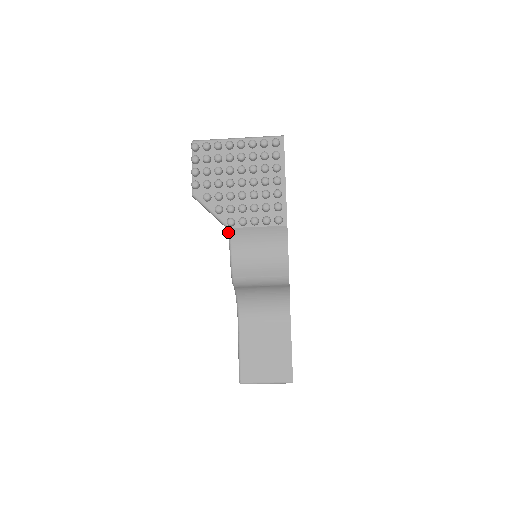
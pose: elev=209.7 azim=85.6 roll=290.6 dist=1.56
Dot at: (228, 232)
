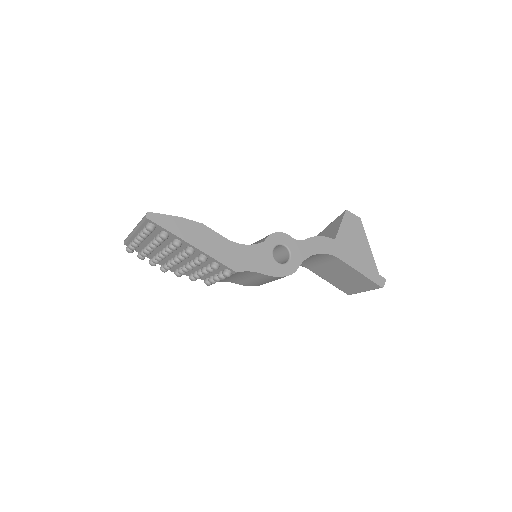
Dot at: occluded
